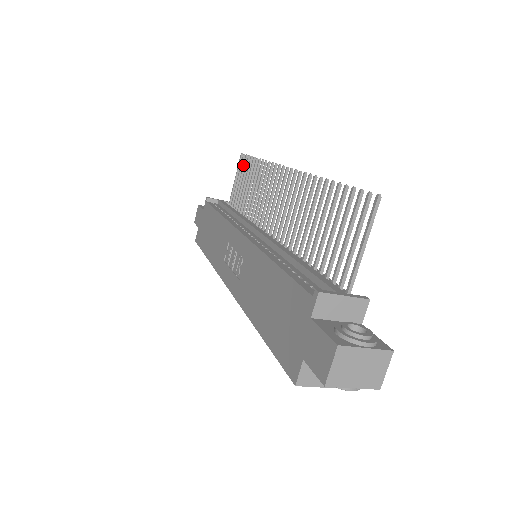
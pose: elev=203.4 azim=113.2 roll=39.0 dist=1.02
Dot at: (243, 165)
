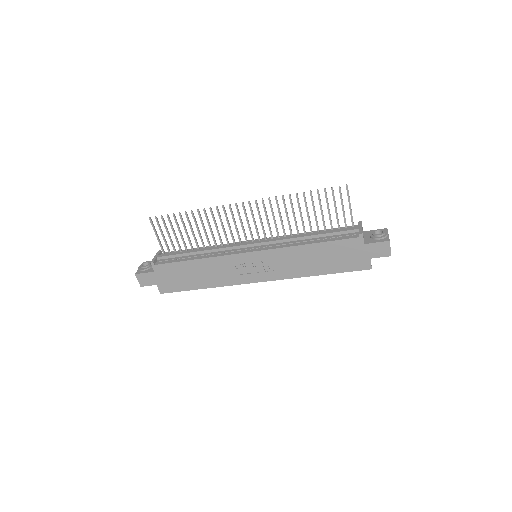
Dot at: (164, 223)
